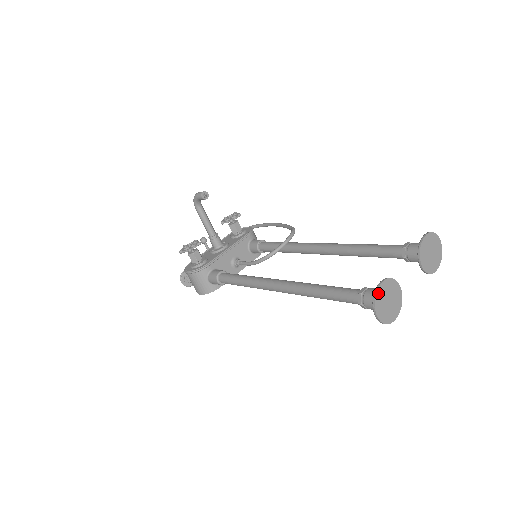
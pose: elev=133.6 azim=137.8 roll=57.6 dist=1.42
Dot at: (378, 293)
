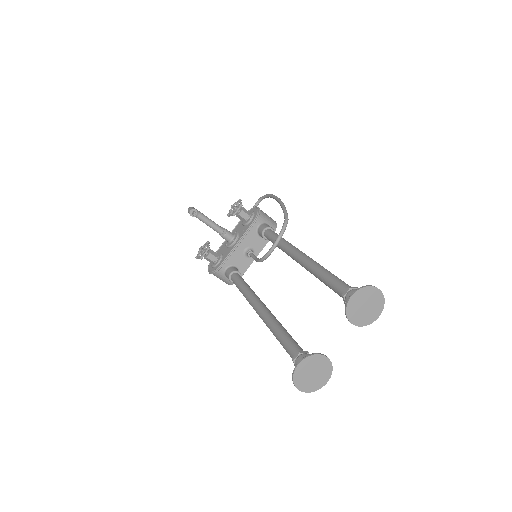
Dot at: (296, 375)
